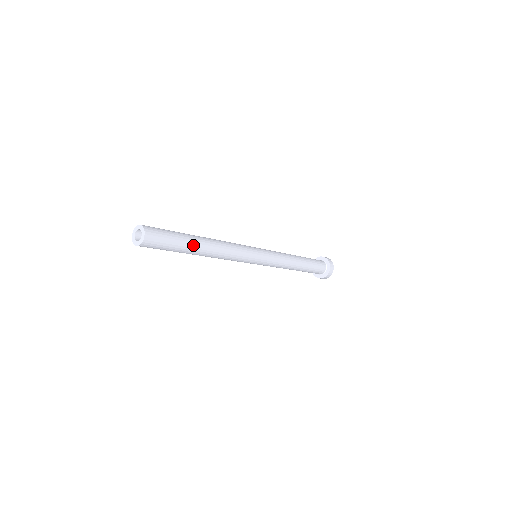
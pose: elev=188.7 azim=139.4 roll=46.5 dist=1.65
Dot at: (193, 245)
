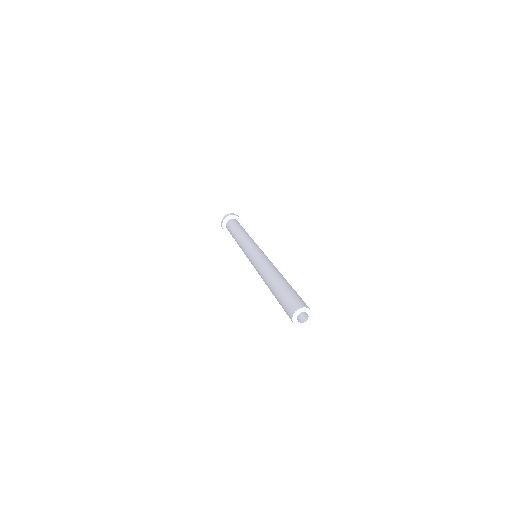
Dot at: occluded
